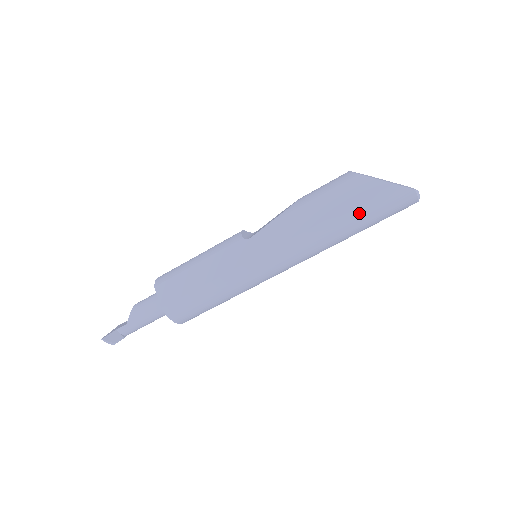
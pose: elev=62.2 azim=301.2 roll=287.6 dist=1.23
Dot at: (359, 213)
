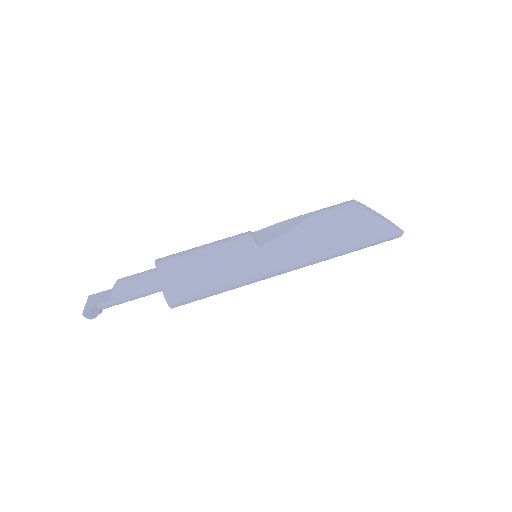
Dot at: (360, 242)
